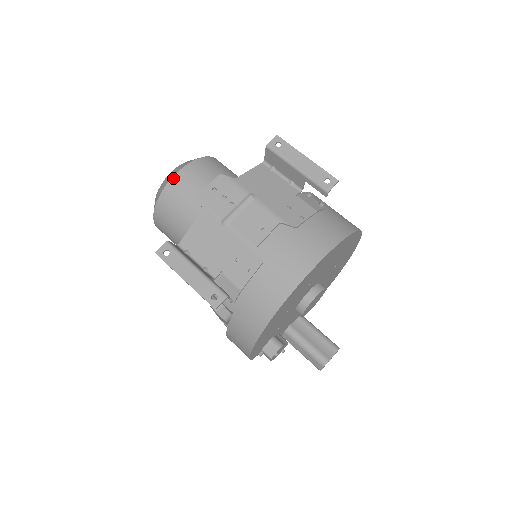
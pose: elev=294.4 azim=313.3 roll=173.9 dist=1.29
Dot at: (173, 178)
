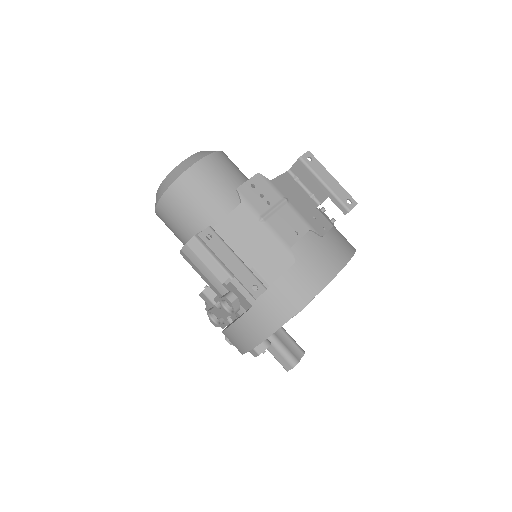
Dot at: (195, 164)
